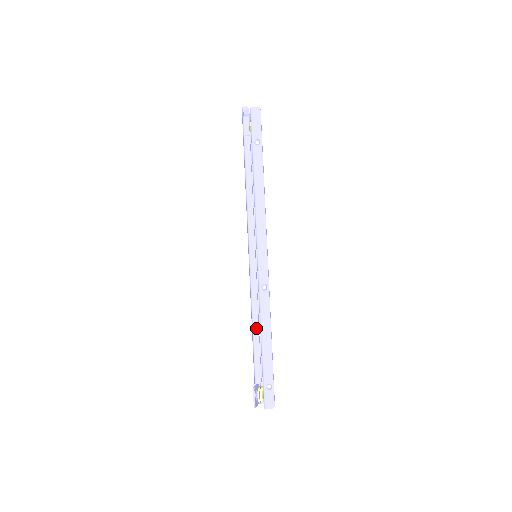
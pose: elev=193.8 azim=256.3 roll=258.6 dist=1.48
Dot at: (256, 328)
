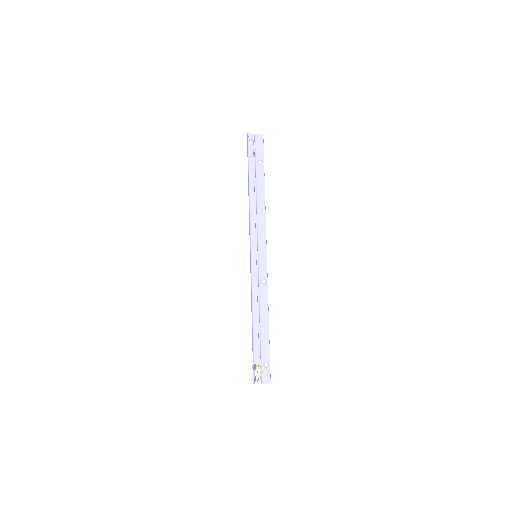
Dot at: (256, 316)
